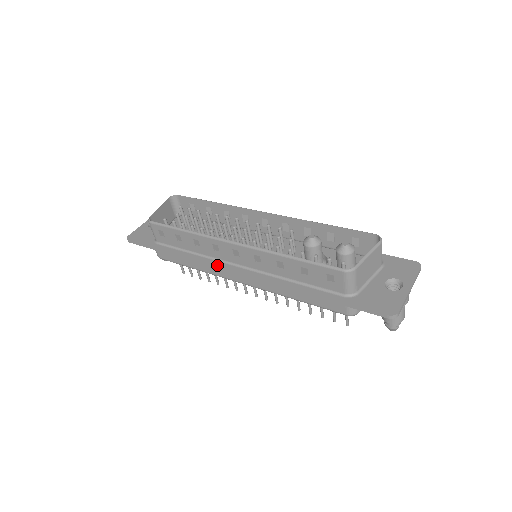
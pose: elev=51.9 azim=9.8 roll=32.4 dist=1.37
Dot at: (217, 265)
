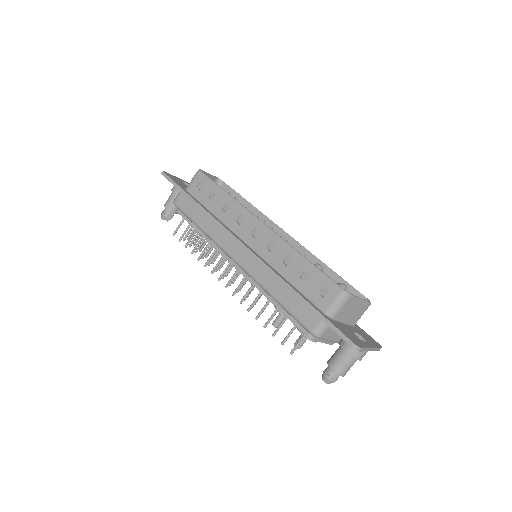
Dot at: (230, 231)
